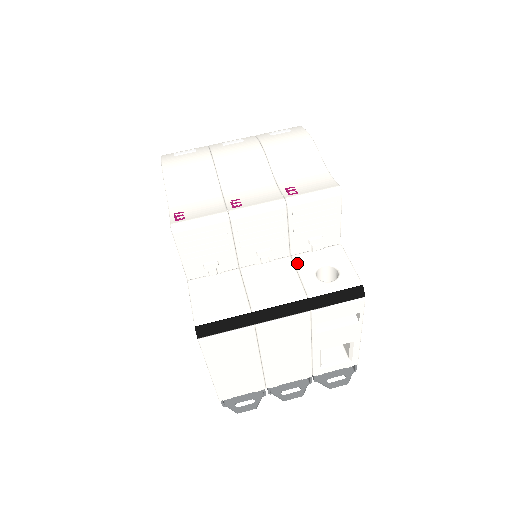
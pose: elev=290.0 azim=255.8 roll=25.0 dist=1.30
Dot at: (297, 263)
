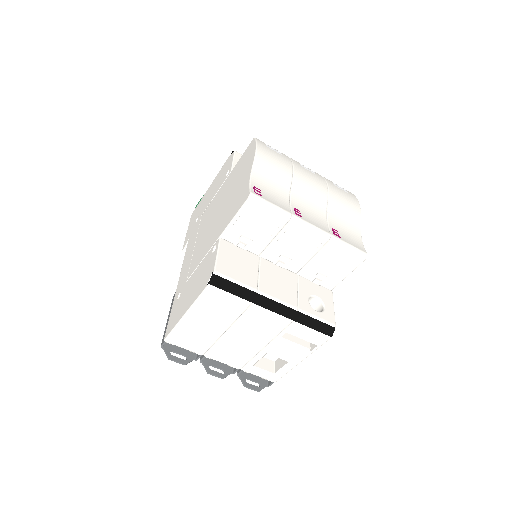
Dot at: (300, 282)
